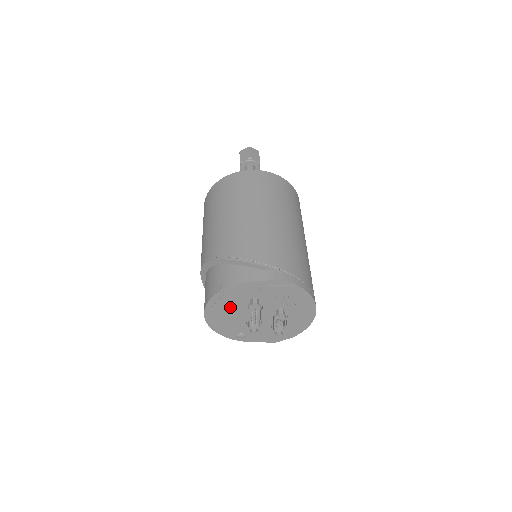
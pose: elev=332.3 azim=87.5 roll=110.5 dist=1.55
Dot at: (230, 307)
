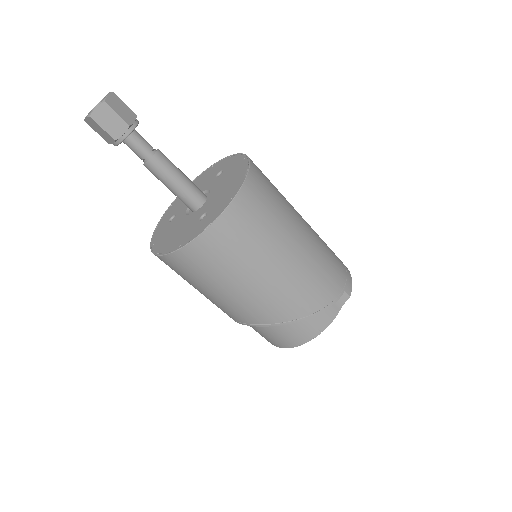
Dot at: occluded
